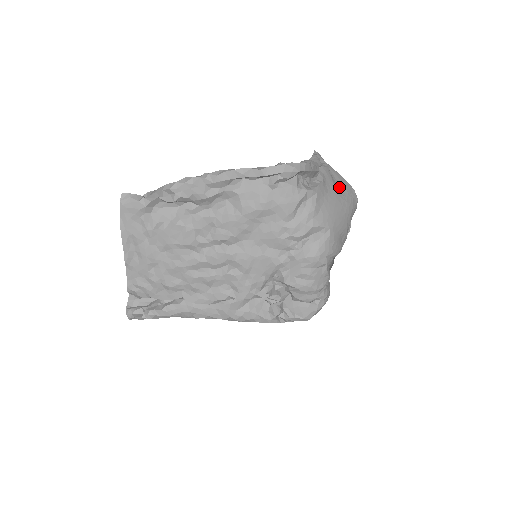
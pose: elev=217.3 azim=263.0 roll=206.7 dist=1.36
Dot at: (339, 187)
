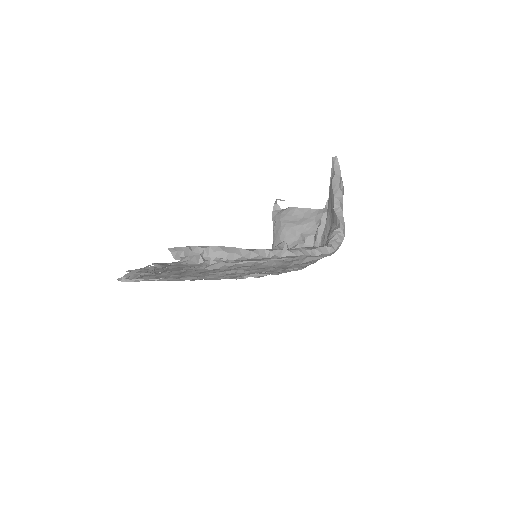
Dot at: occluded
